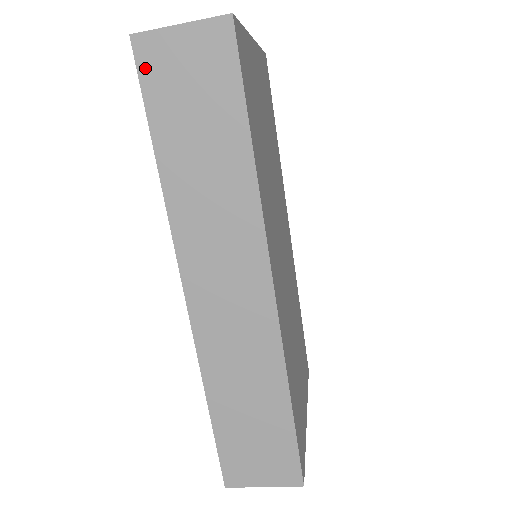
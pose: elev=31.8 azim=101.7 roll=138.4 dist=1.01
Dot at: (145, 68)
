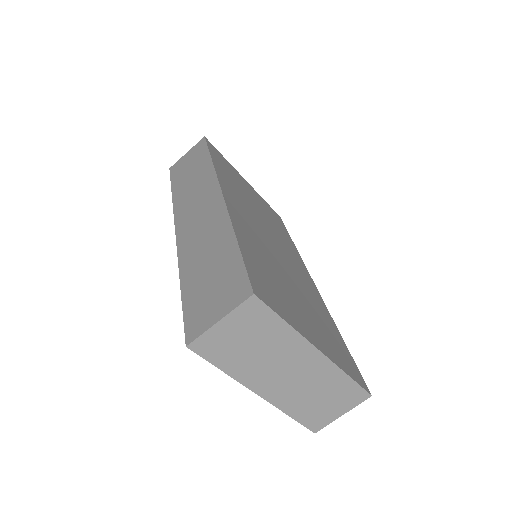
Dot at: (173, 171)
